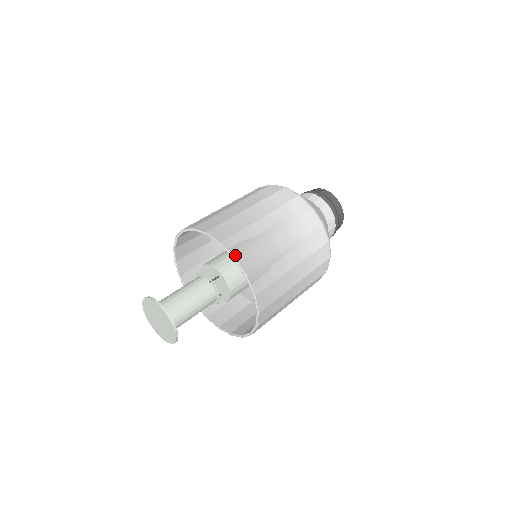
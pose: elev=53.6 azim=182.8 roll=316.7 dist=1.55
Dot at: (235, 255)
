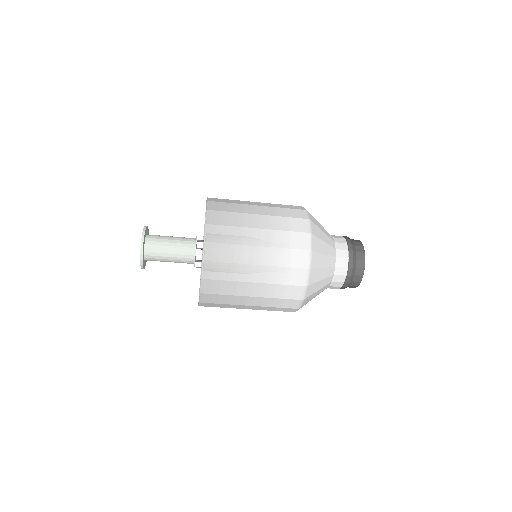
Dot at: (208, 209)
